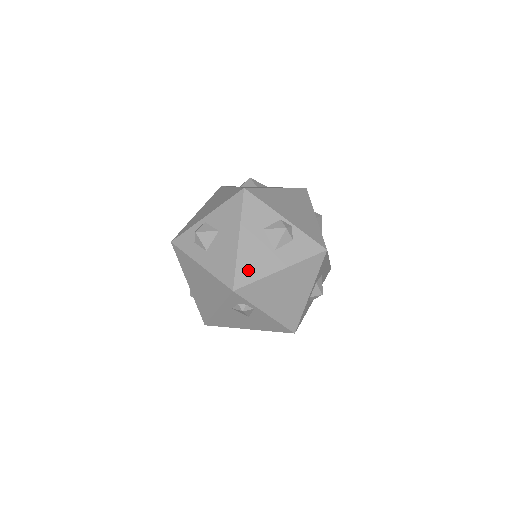
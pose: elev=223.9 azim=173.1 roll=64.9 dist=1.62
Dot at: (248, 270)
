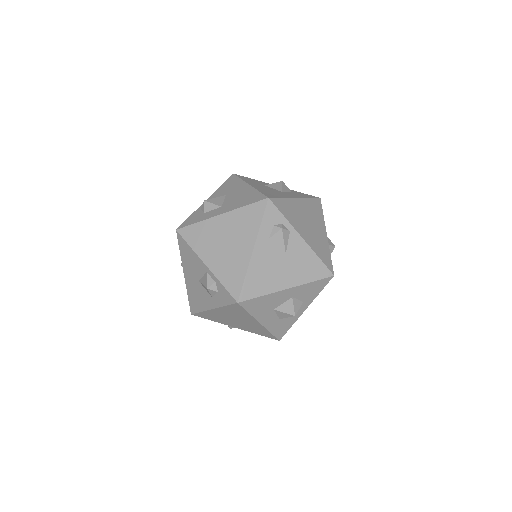
Dot at: (271, 194)
